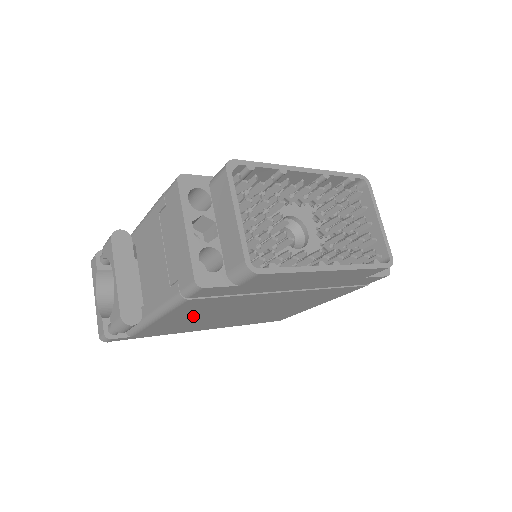
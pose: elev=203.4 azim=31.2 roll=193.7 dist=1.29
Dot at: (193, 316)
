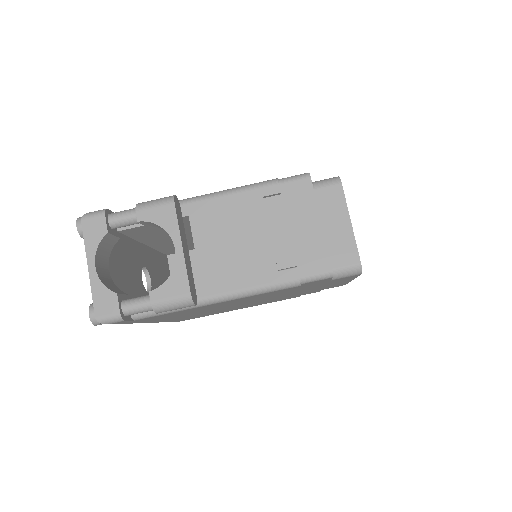
Dot at: occluded
